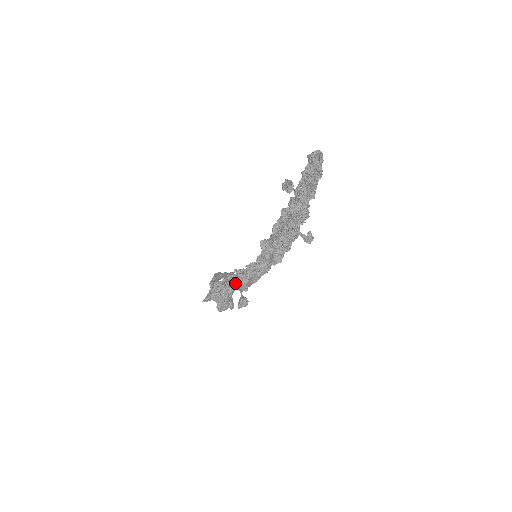
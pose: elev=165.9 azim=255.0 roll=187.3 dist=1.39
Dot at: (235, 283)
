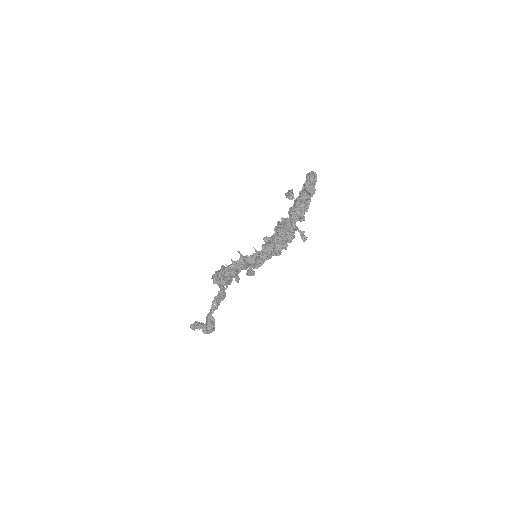
Dot at: (243, 260)
